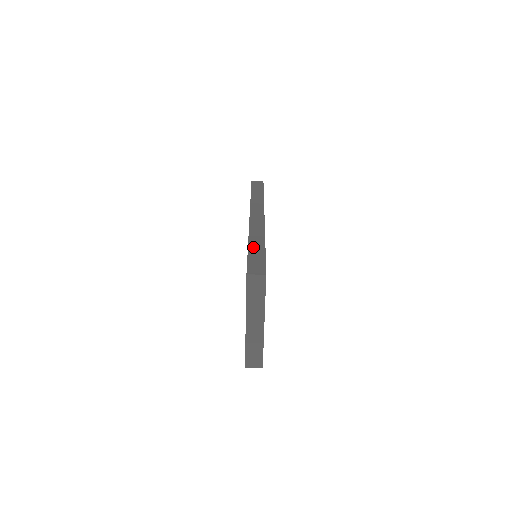
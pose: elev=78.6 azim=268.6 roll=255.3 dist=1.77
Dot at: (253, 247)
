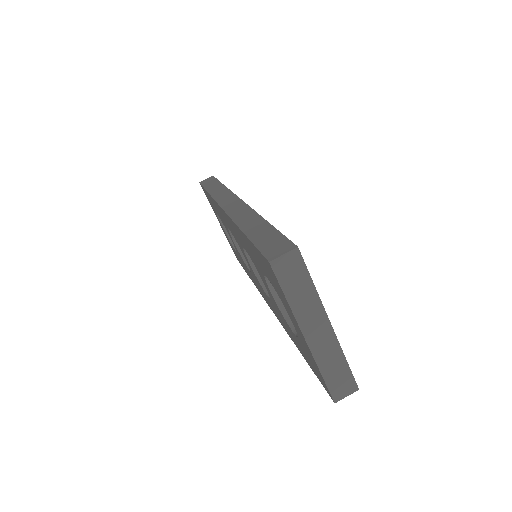
Dot at: (252, 231)
